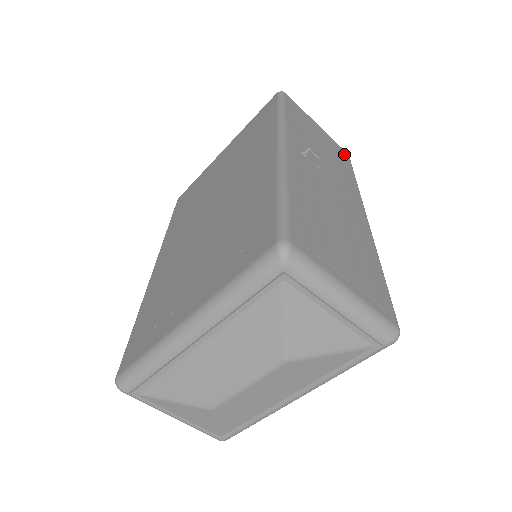
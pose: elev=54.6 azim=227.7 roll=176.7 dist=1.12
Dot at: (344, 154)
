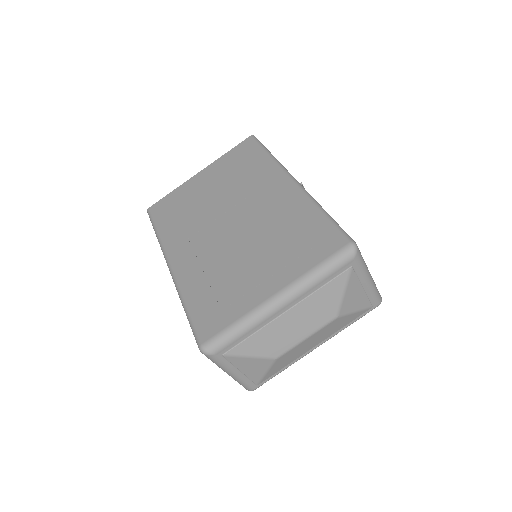
Dot at: occluded
